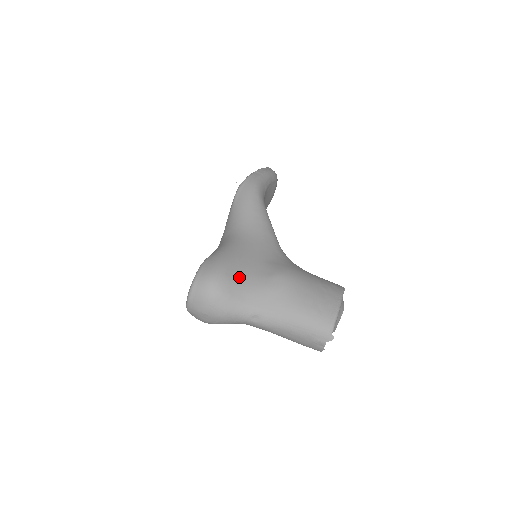
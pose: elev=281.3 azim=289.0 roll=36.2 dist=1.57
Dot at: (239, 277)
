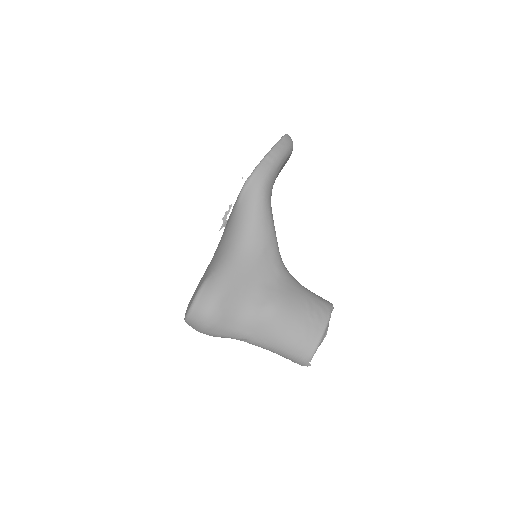
Dot at: (232, 308)
